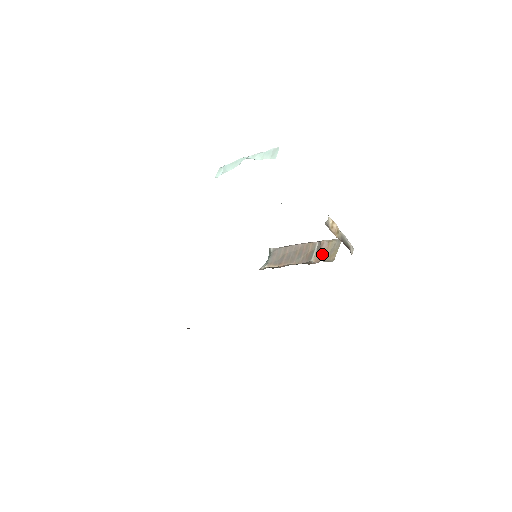
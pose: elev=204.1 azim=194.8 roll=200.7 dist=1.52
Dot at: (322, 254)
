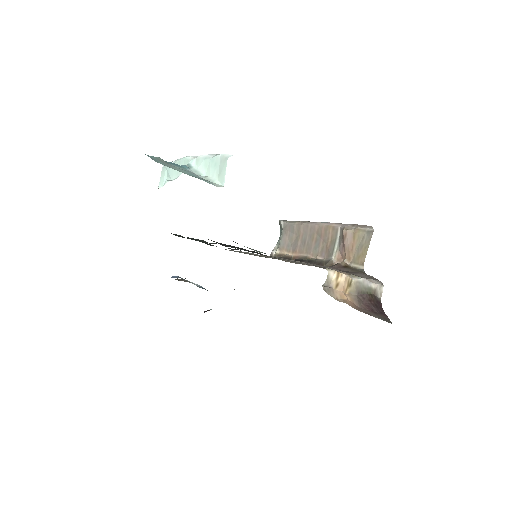
Dot at: (346, 252)
